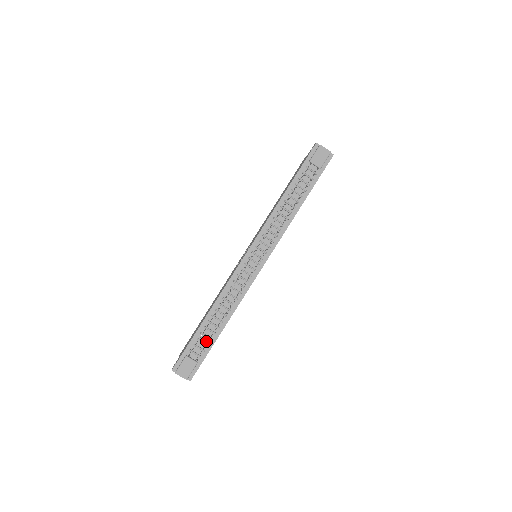
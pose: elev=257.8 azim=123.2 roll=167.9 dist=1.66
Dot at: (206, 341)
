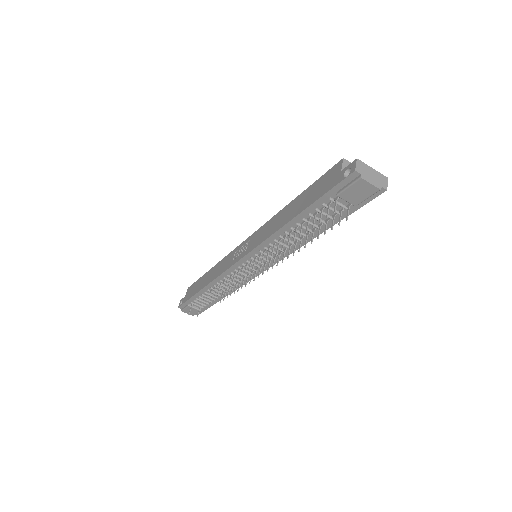
Dot at: (206, 301)
